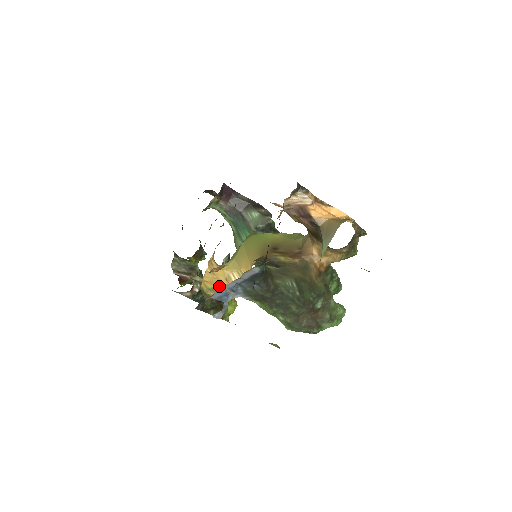
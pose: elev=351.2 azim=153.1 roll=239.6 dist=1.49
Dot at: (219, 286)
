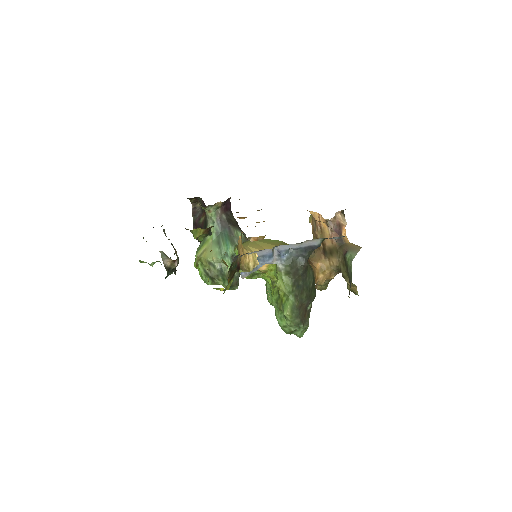
Dot at: occluded
